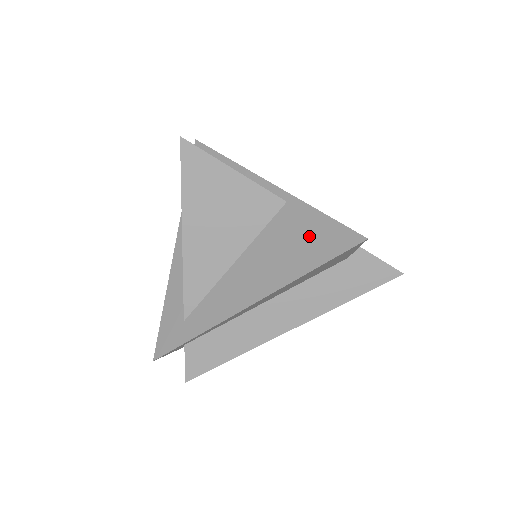
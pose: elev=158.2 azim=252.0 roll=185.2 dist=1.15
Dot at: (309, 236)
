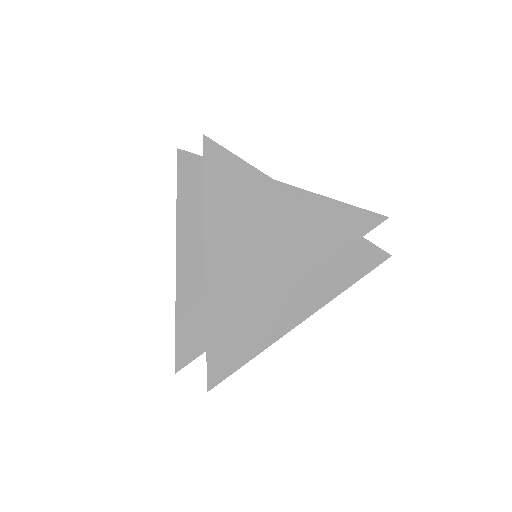
Dot at: (330, 223)
